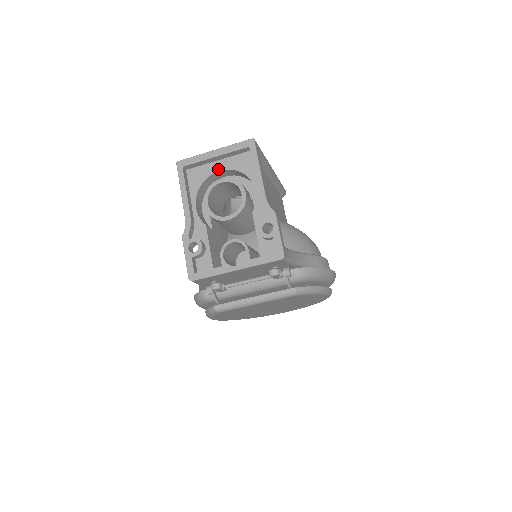
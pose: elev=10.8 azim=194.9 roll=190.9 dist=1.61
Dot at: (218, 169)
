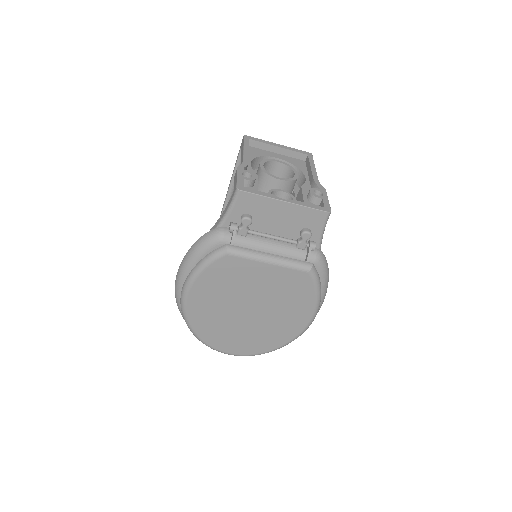
Dot at: (276, 156)
